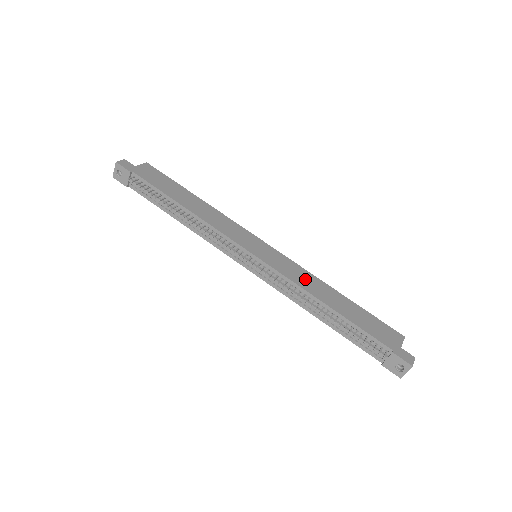
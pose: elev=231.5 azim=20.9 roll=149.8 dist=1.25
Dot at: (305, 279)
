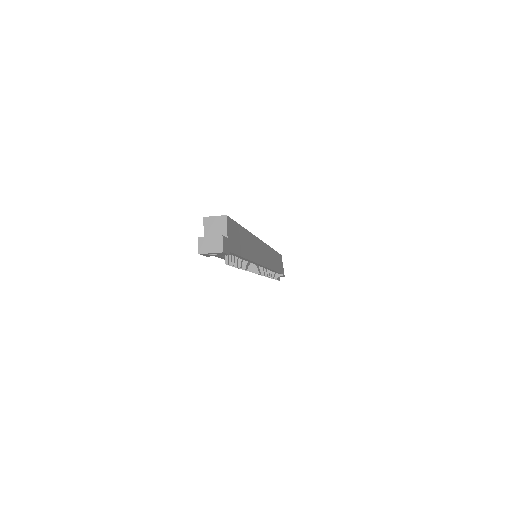
Dot at: (271, 258)
